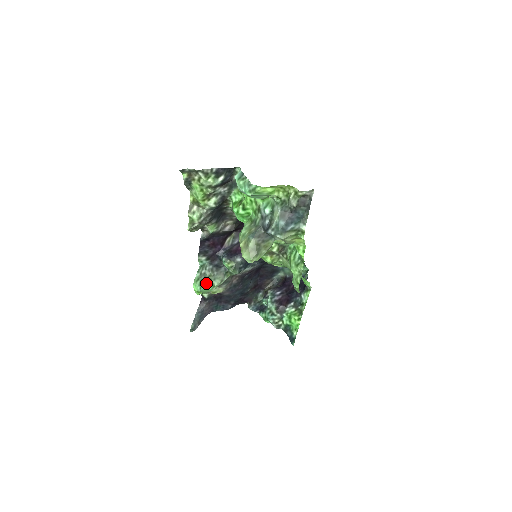
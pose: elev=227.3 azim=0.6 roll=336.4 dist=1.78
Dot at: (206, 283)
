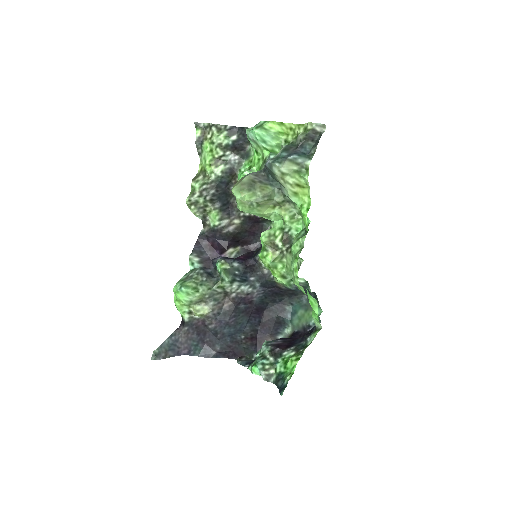
Dot at: (189, 284)
